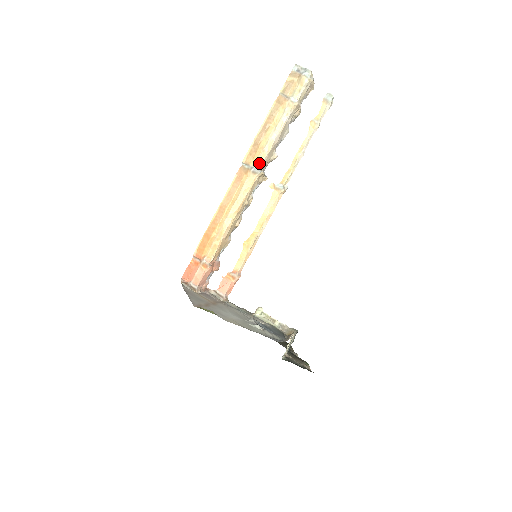
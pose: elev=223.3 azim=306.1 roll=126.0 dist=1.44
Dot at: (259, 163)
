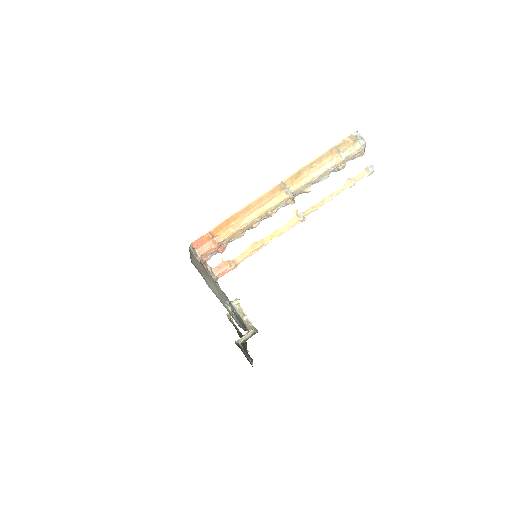
Dot at: (294, 188)
